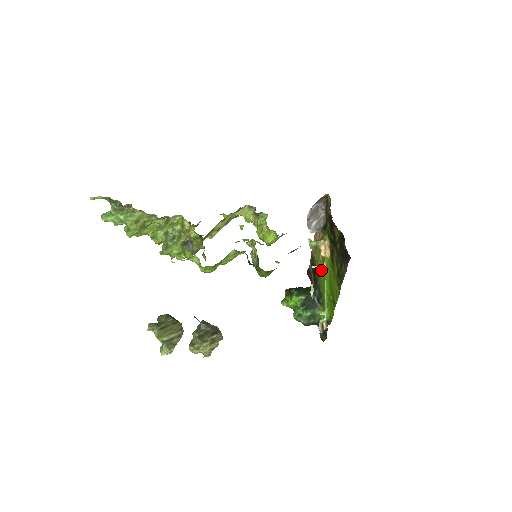
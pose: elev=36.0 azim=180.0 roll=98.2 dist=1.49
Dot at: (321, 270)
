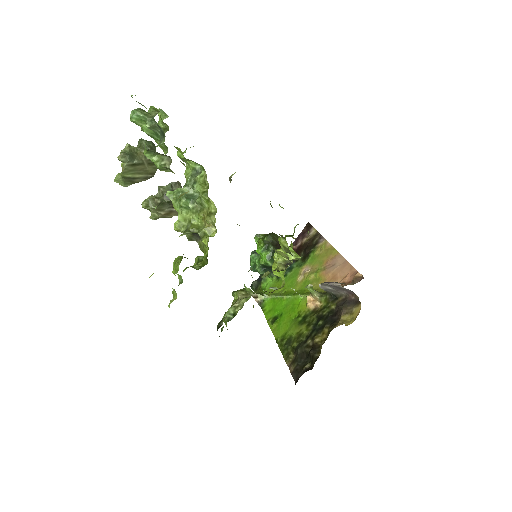
Dot at: (303, 274)
